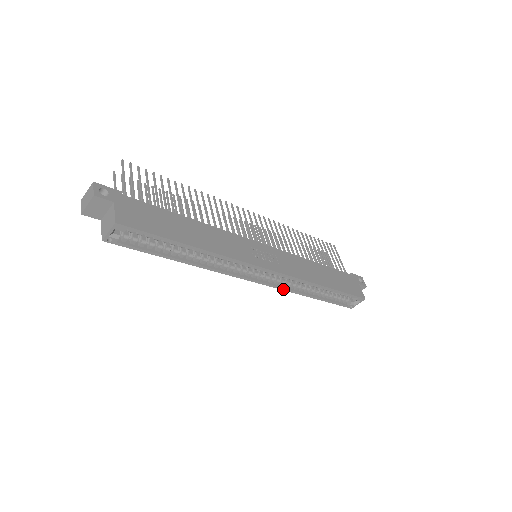
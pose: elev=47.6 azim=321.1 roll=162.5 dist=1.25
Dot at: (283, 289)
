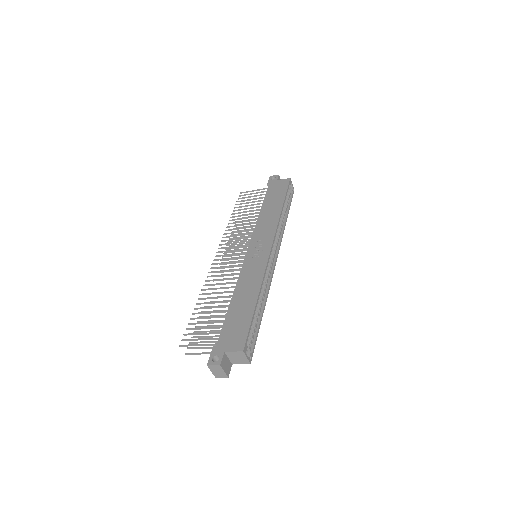
Dot at: (281, 240)
